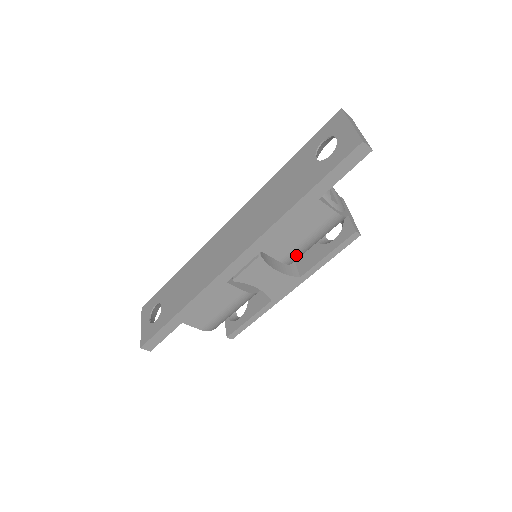
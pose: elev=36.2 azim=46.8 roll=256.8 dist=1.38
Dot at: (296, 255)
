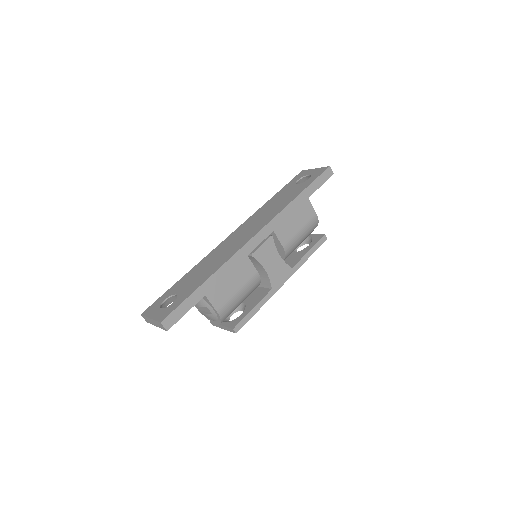
Dot at: (291, 245)
